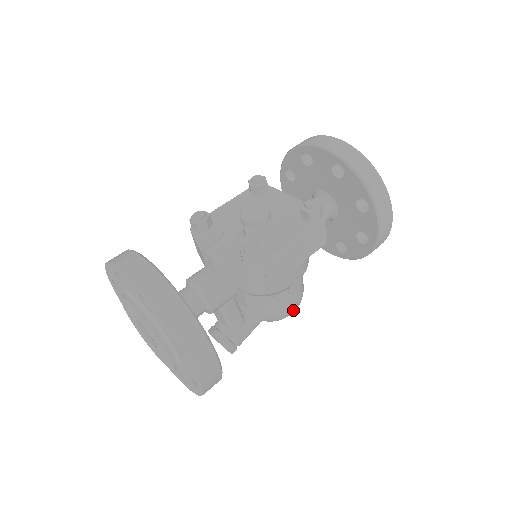
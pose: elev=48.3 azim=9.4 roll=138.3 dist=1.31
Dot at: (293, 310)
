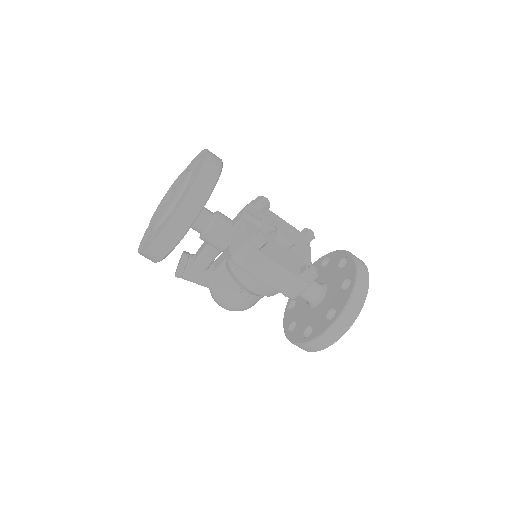
Dot at: (229, 306)
